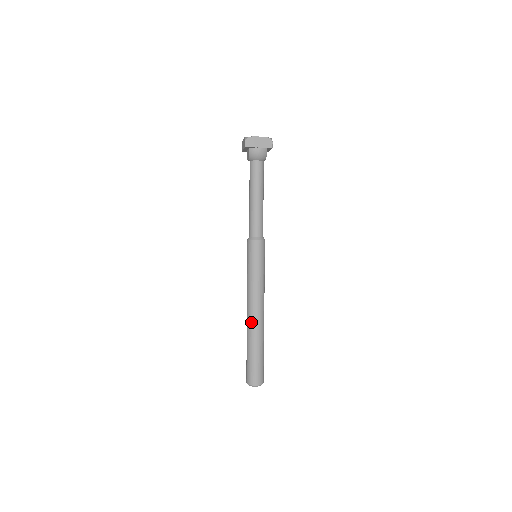
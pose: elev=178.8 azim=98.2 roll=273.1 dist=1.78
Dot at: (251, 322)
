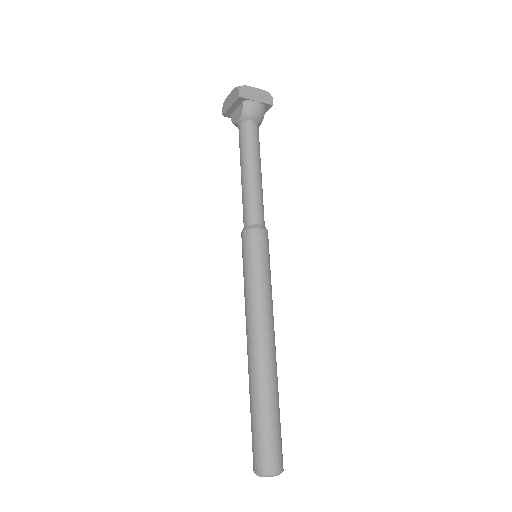
Dot at: (260, 359)
